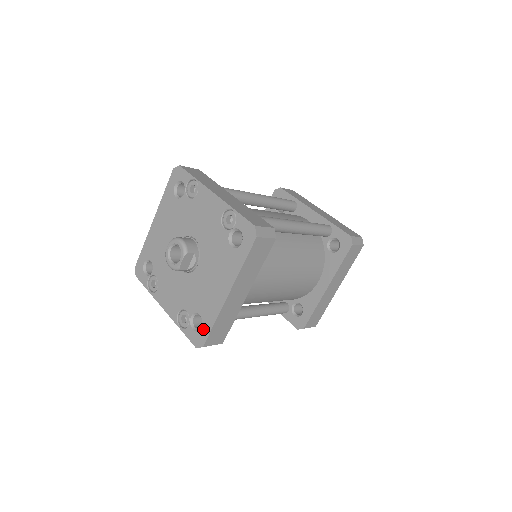
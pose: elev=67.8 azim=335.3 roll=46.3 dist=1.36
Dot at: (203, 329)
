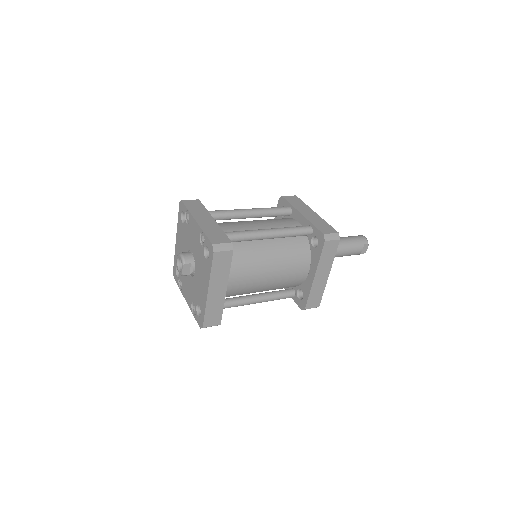
Dot at: (201, 316)
